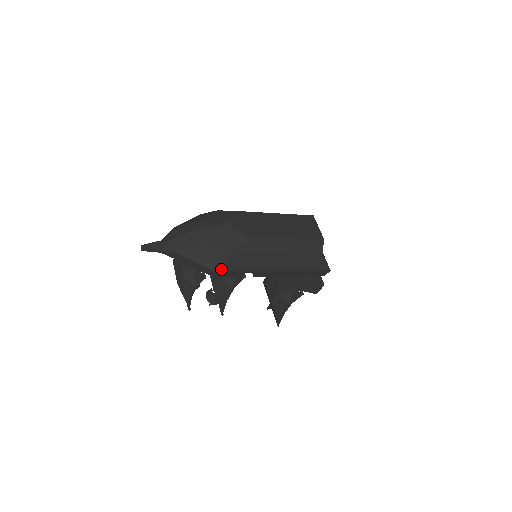
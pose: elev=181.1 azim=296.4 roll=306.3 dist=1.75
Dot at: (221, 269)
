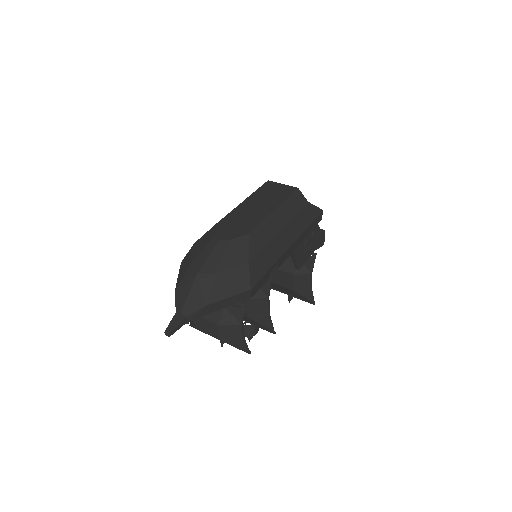
Dot at: (253, 283)
